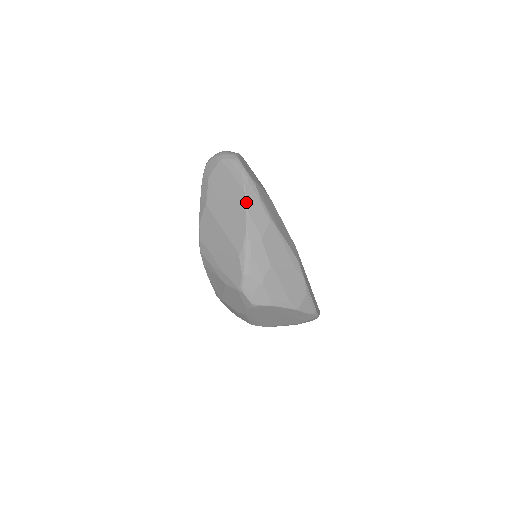
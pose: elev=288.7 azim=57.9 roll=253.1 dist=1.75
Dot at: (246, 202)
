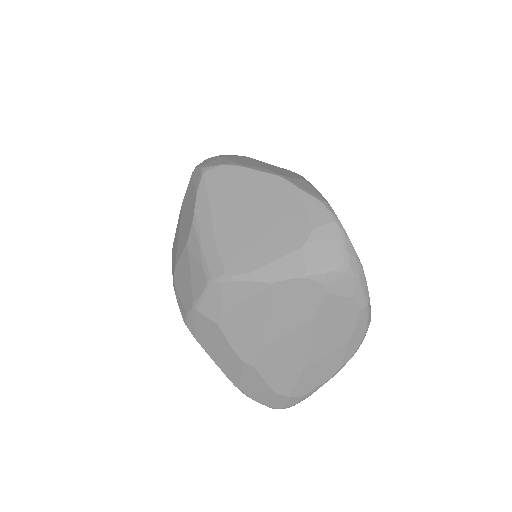
Dot at: occluded
